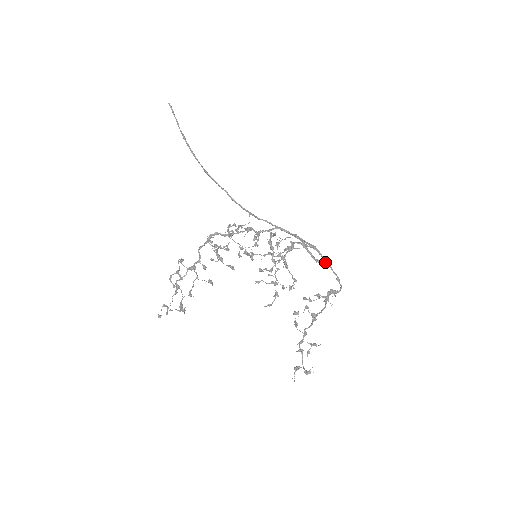
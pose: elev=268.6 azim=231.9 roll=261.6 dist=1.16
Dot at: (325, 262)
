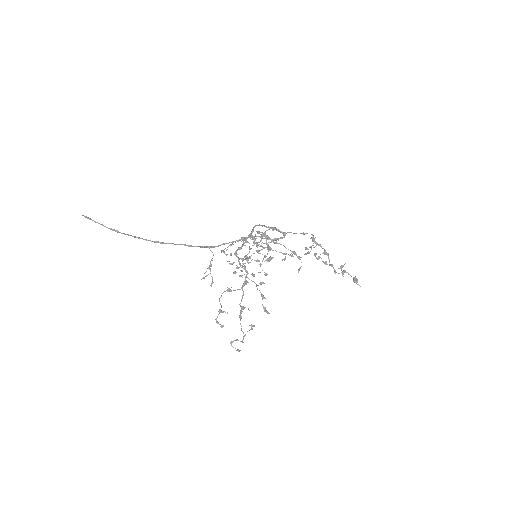
Dot at: occluded
